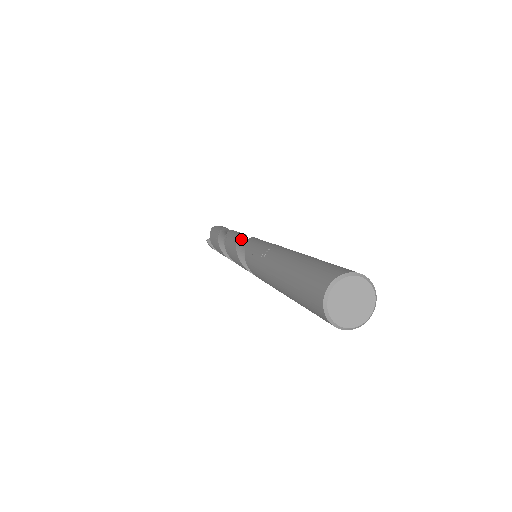
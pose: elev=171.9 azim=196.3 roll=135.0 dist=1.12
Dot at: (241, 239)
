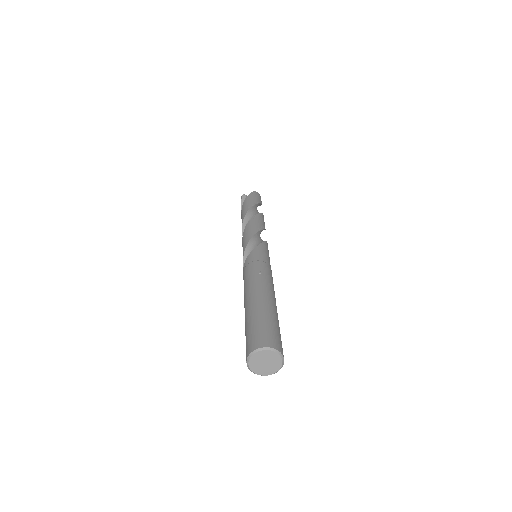
Dot at: (259, 232)
